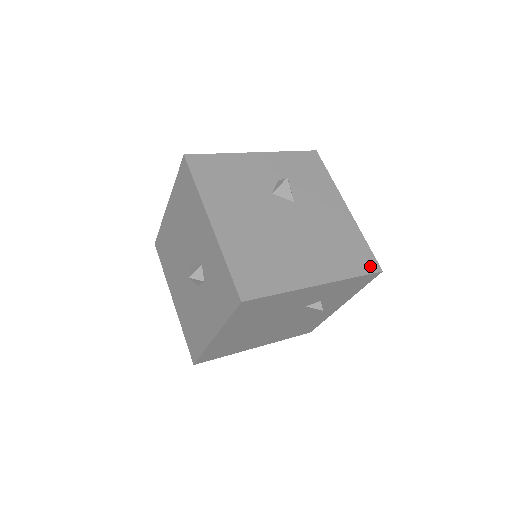
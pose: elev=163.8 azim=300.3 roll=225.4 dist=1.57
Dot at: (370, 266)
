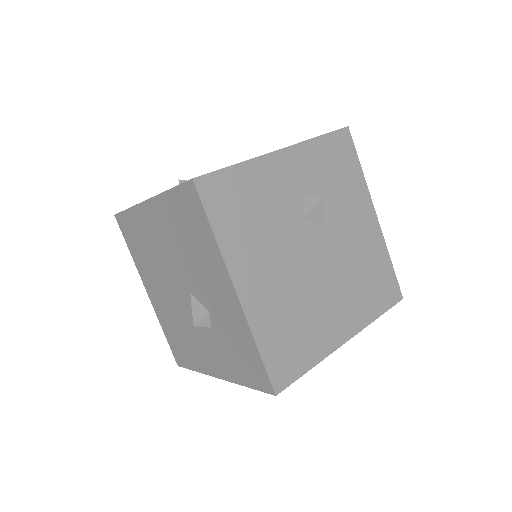
Dot at: (393, 296)
